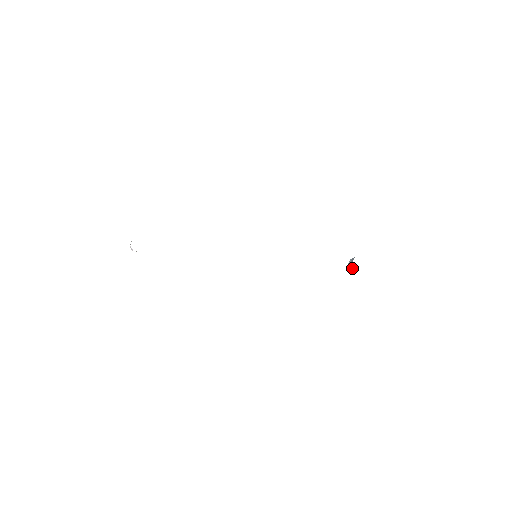
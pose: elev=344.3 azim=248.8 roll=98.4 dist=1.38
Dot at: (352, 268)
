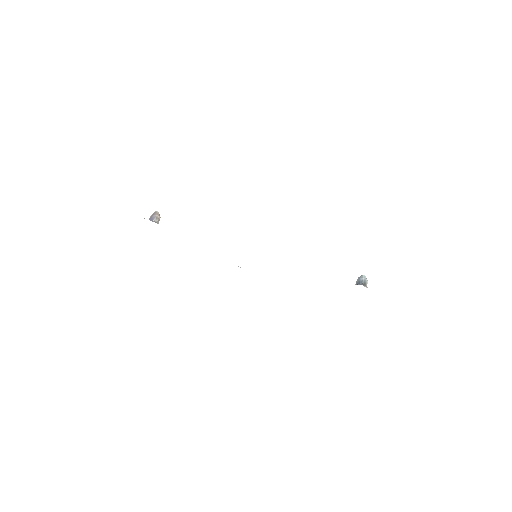
Dot at: occluded
